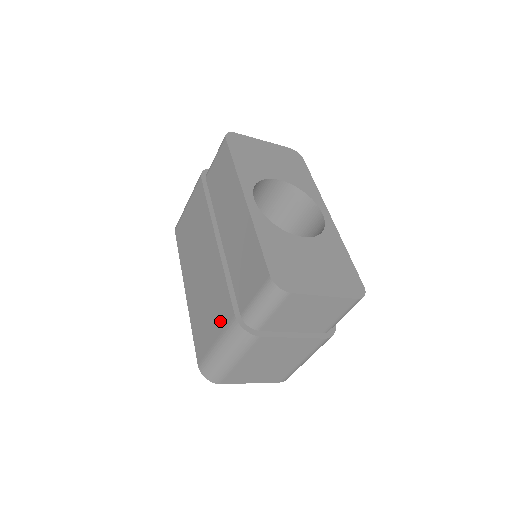
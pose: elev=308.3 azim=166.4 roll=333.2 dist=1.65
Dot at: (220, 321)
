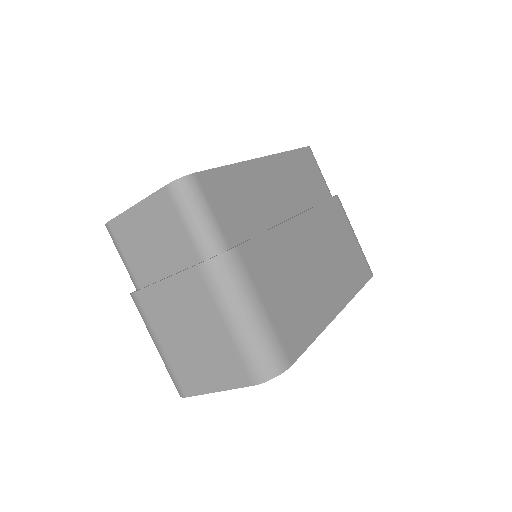
Dot at: occluded
